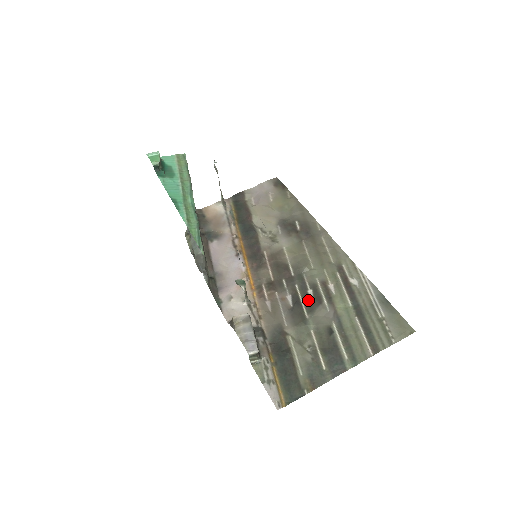
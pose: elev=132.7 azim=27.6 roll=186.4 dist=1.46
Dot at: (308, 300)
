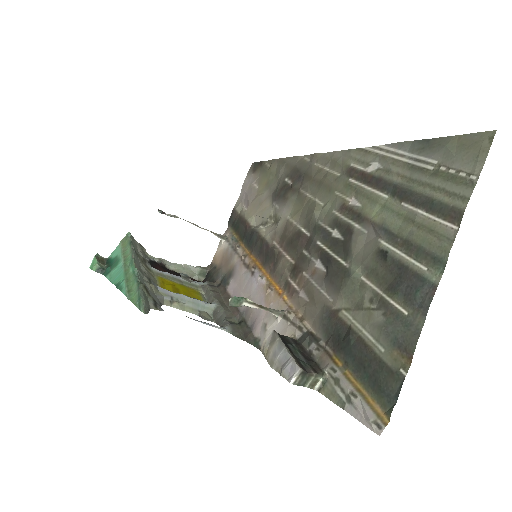
Dot at: (338, 245)
